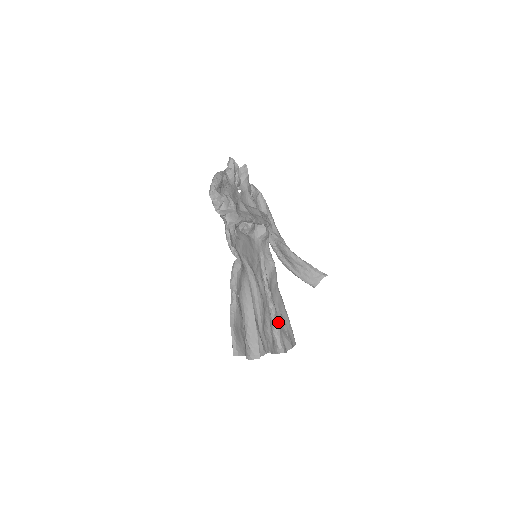
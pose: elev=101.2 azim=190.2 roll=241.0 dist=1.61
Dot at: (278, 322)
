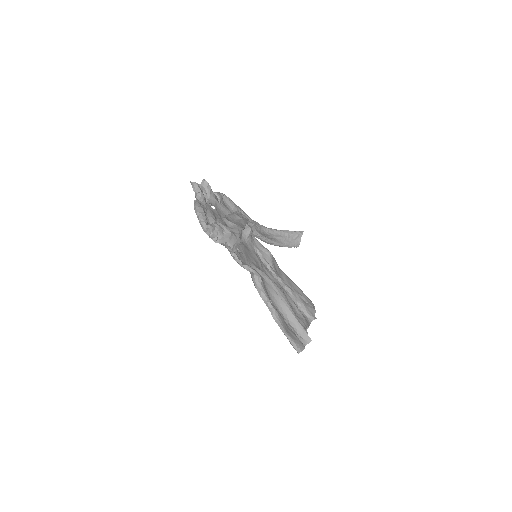
Dot at: (299, 299)
